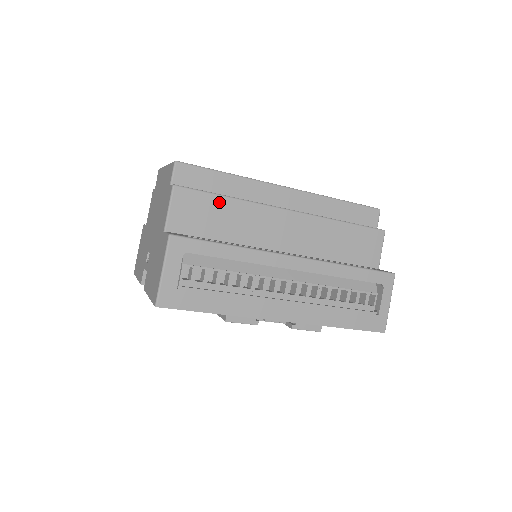
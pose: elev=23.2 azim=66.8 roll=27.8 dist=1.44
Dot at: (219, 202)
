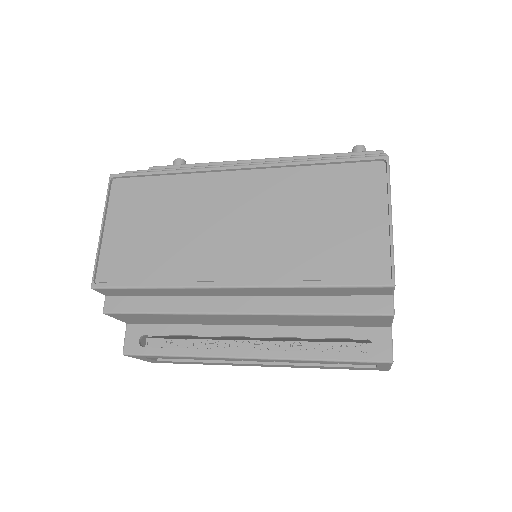
Dot at: (155, 316)
